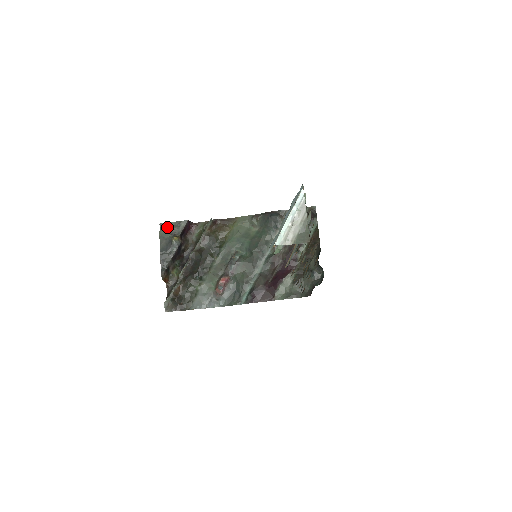
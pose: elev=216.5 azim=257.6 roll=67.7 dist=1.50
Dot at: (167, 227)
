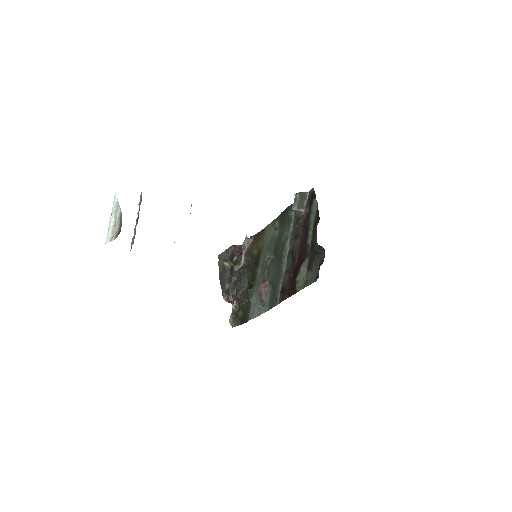
Dot at: (222, 256)
